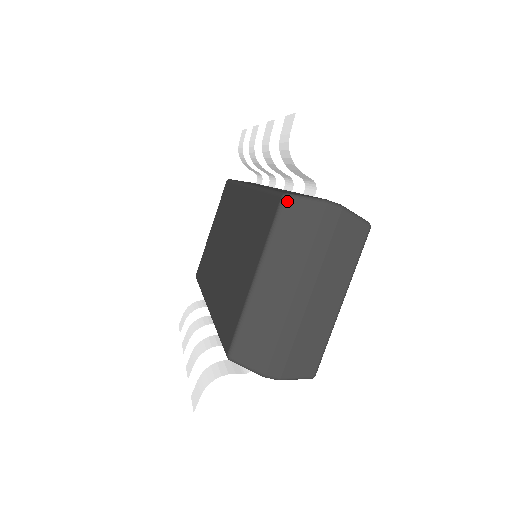
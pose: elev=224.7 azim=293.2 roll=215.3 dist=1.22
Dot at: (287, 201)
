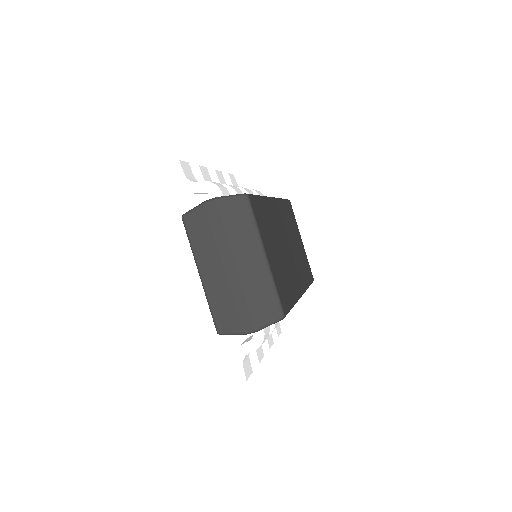
Dot at: (184, 219)
